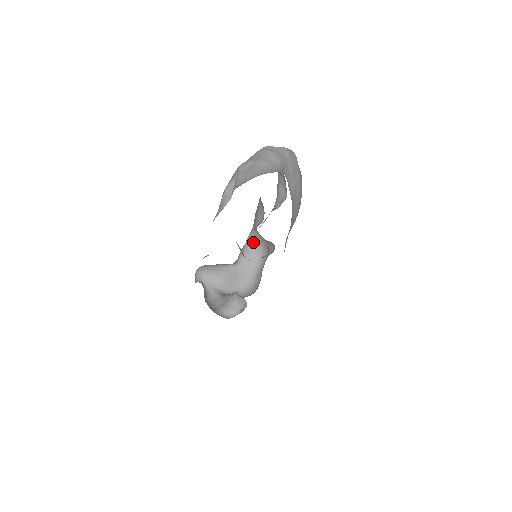
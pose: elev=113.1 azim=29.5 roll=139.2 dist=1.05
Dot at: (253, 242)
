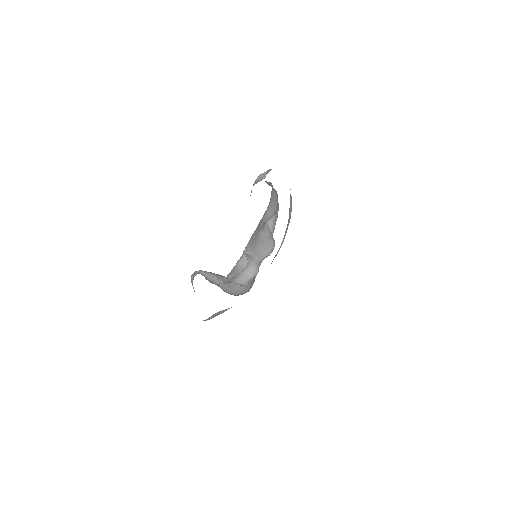
Dot at: (241, 266)
